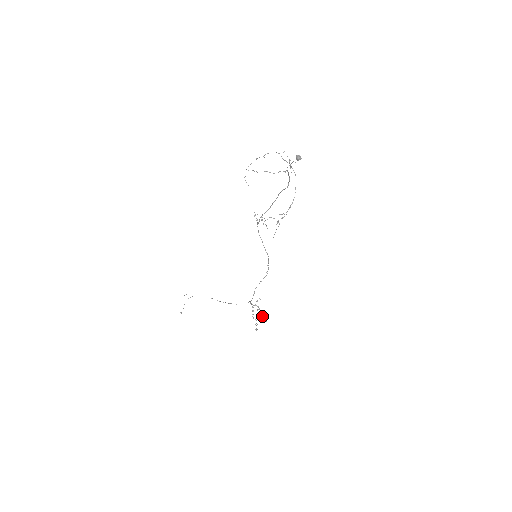
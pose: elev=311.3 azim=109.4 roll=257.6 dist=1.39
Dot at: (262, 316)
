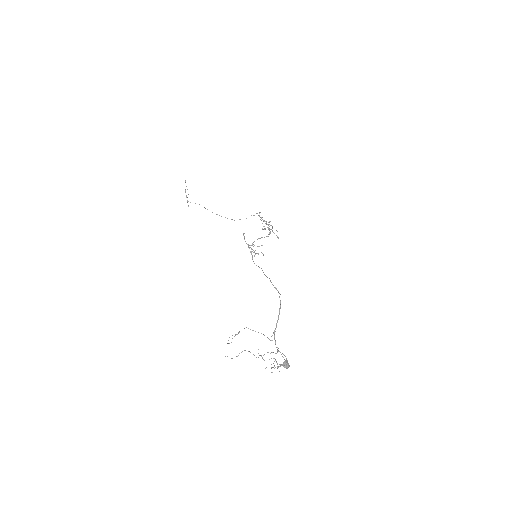
Dot at: occluded
